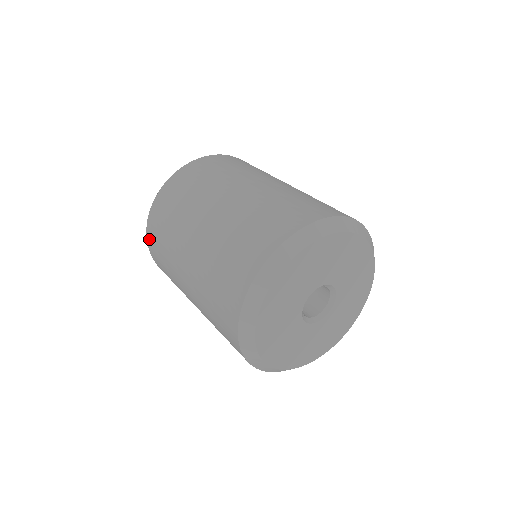
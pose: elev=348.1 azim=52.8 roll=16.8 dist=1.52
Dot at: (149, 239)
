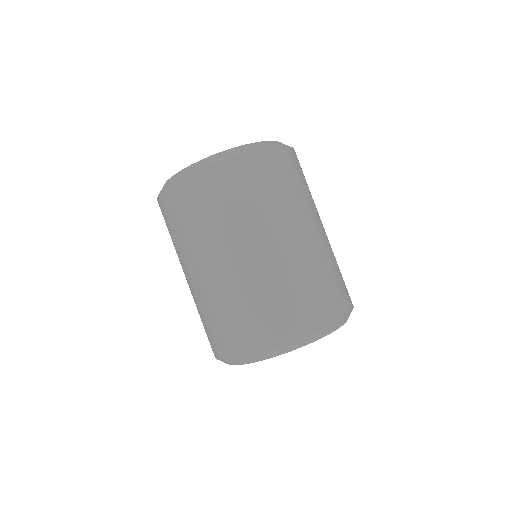
Dot at: (172, 192)
